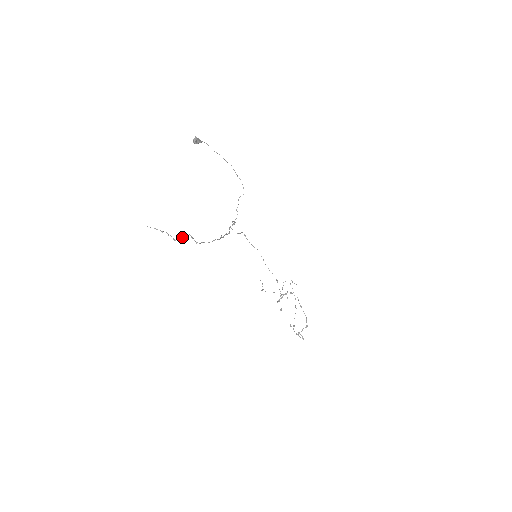
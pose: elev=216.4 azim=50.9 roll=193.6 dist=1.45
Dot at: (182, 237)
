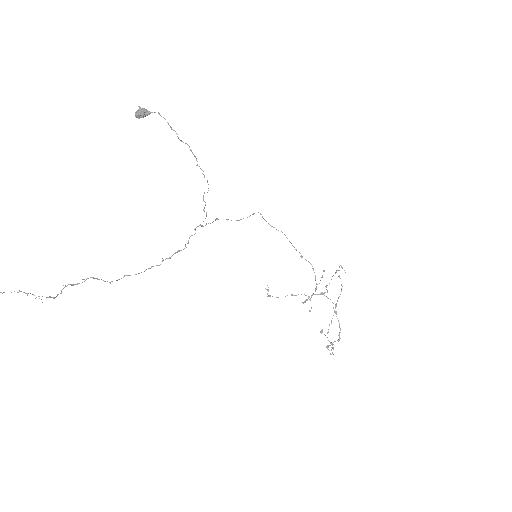
Dot at: (79, 283)
